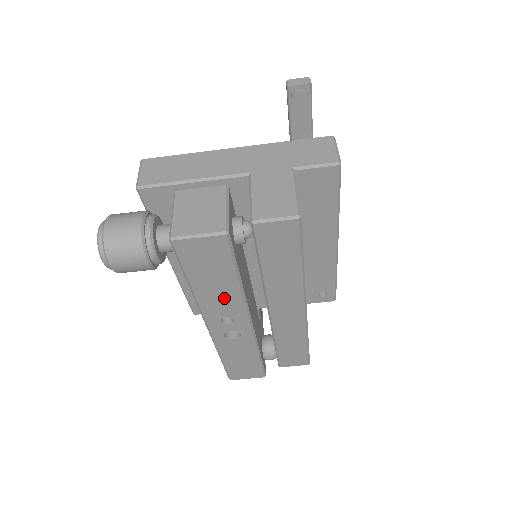
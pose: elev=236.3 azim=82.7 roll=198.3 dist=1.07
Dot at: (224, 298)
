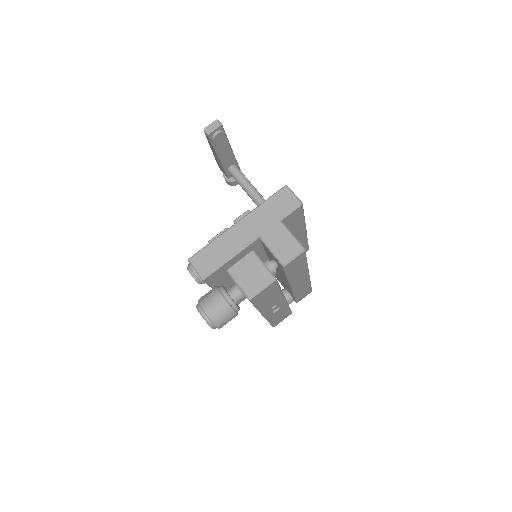
Dot at: (273, 301)
